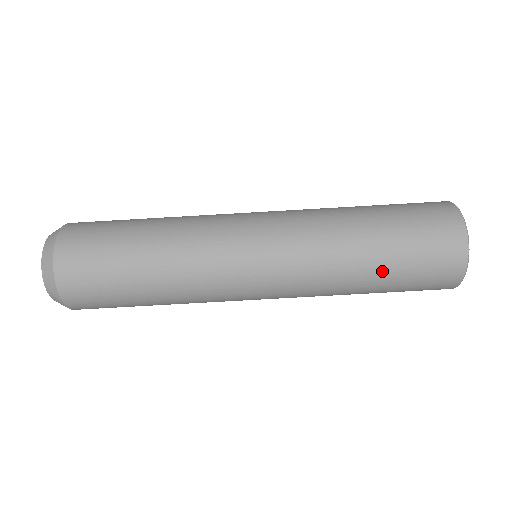
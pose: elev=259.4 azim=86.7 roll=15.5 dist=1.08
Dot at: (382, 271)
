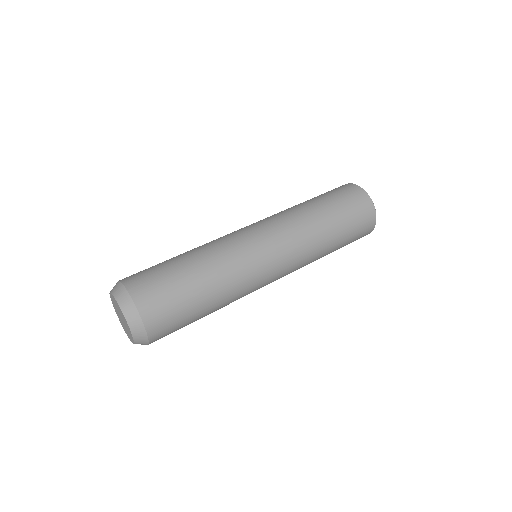
Dot at: (328, 210)
